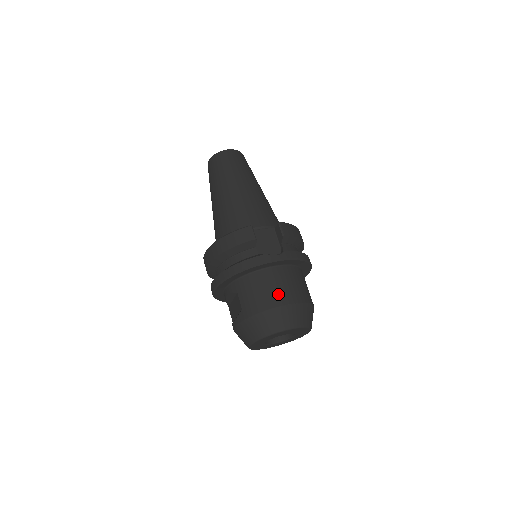
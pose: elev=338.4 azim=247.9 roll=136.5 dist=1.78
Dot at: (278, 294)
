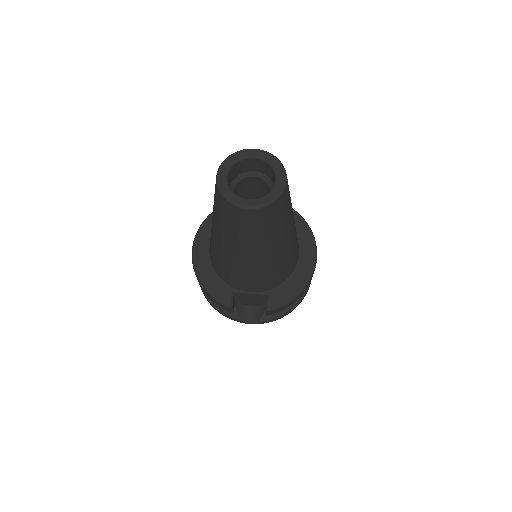
Dot at: occluded
